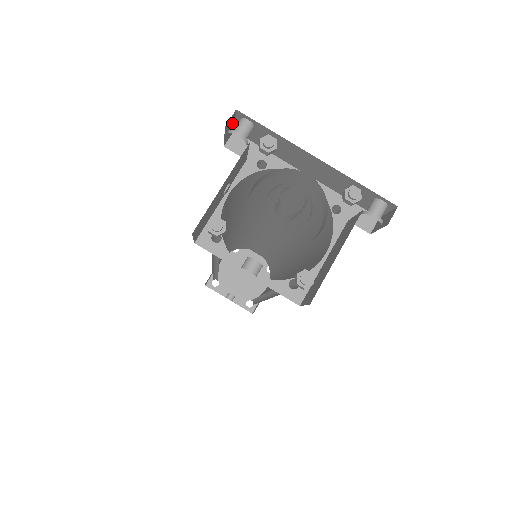
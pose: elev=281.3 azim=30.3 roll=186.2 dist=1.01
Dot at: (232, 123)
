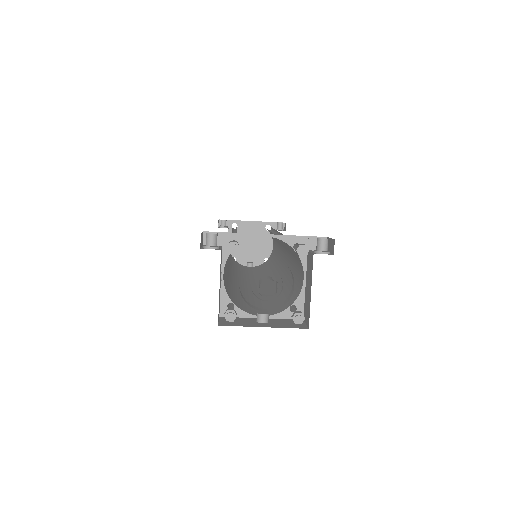
Dot at: (201, 236)
